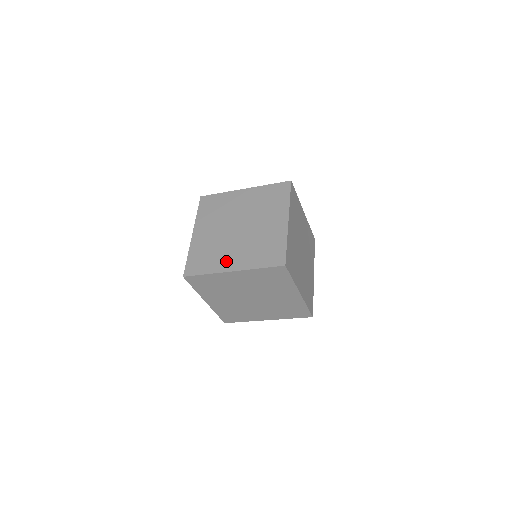
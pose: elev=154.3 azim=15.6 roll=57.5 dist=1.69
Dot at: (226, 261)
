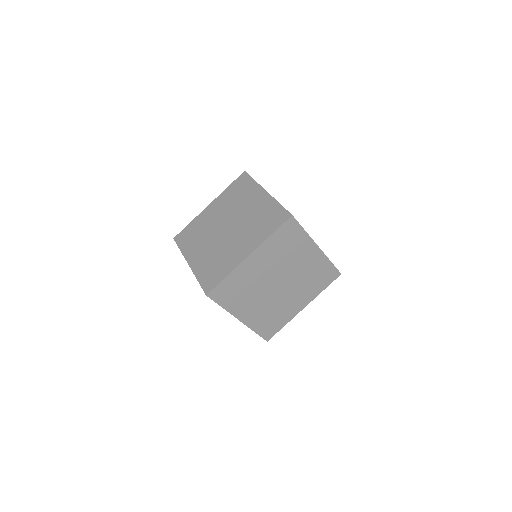
Dot at: (237, 254)
